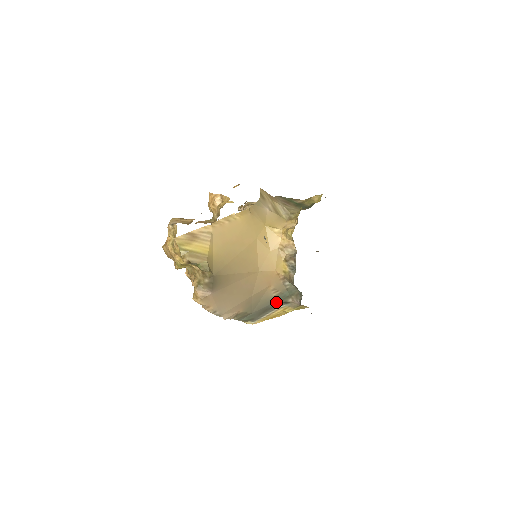
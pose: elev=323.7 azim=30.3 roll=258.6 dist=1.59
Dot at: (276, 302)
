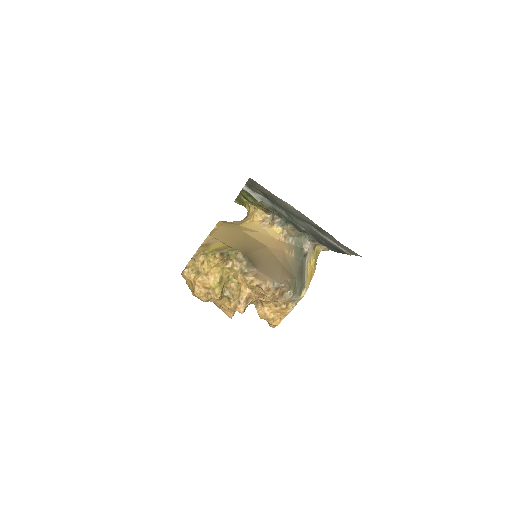
Dot at: (300, 261)
